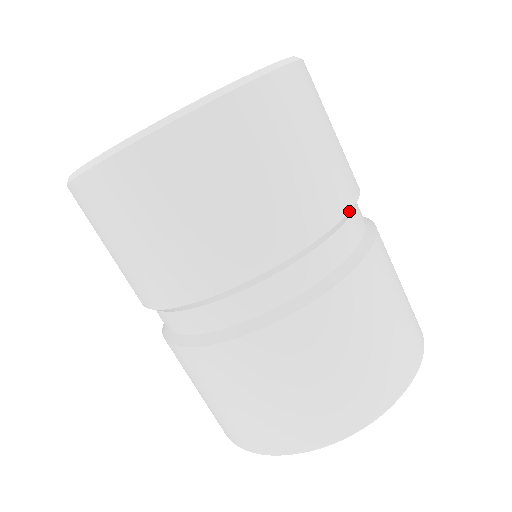
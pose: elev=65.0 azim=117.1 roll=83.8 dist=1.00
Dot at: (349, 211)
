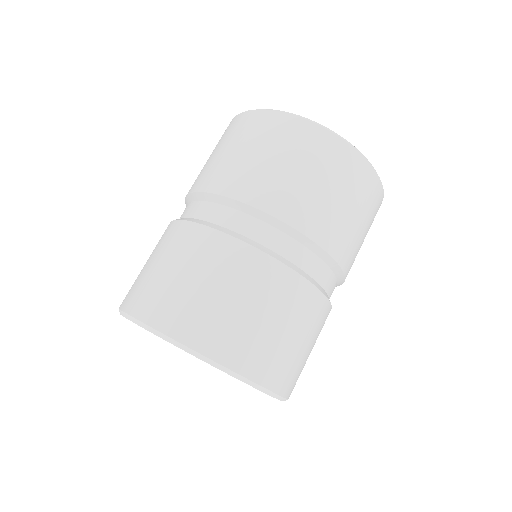
Dot at: (338, 264)
